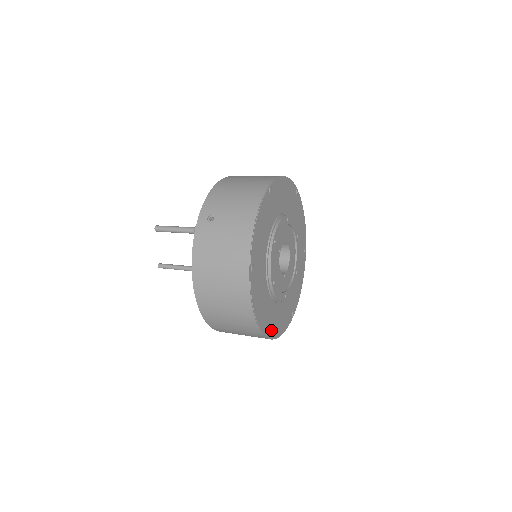
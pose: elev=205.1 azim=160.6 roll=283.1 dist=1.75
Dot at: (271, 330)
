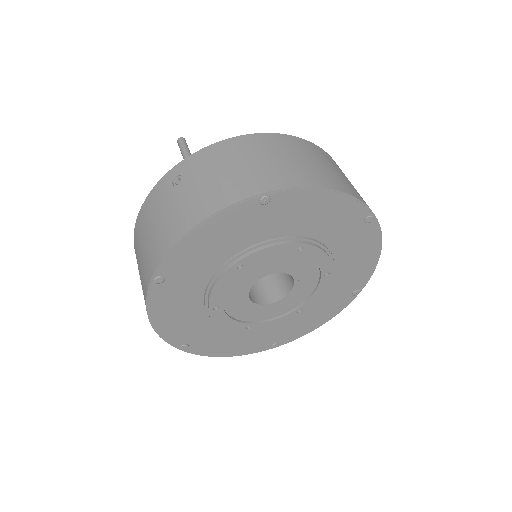
Dot at: (198, 347)
